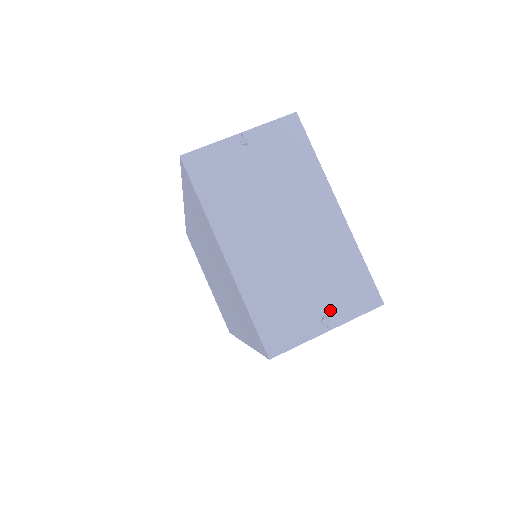
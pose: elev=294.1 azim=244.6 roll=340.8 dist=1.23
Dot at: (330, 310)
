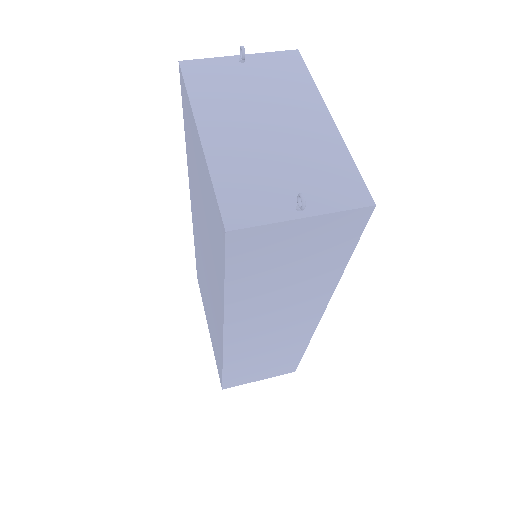
Dot at: (308, 199)
